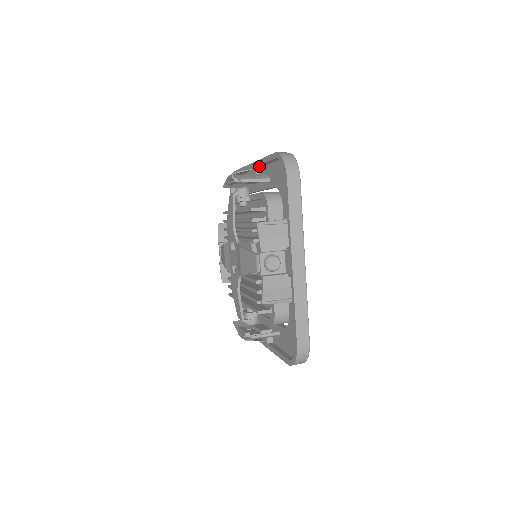
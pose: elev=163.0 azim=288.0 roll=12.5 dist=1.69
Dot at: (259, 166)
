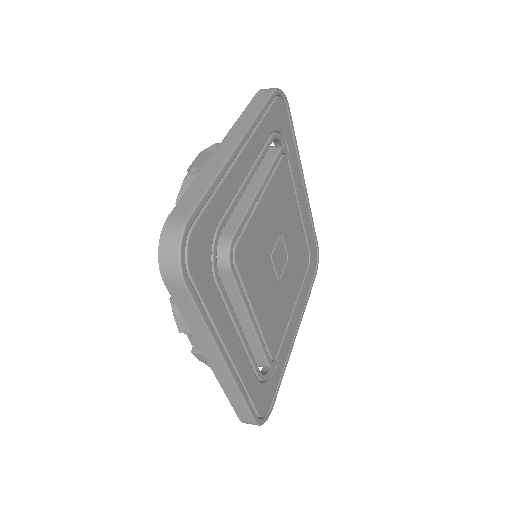
Dot at: occluded
